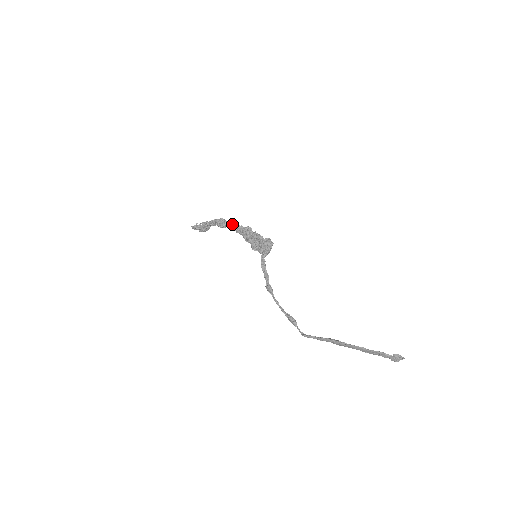
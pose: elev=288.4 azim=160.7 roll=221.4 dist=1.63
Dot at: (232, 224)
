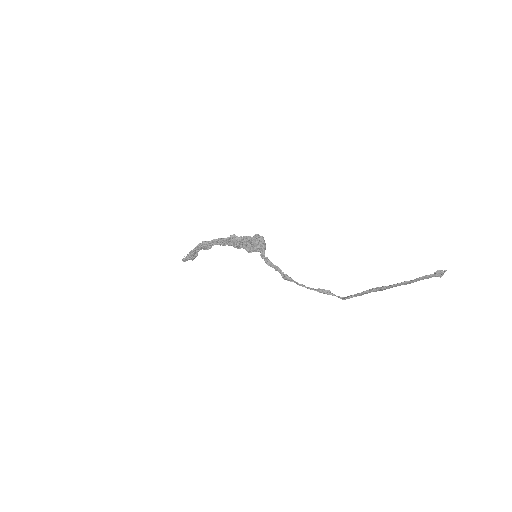
Dot at: (216, 242)
